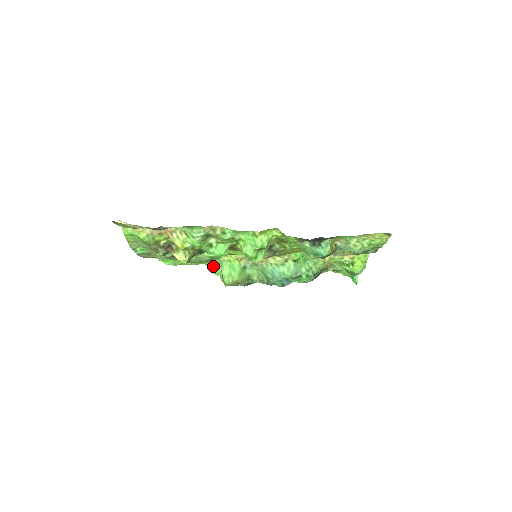
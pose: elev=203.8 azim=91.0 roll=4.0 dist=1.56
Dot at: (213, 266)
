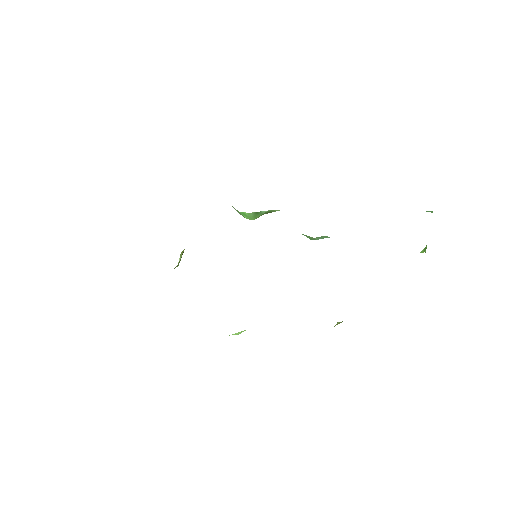
Dot at: occluded
